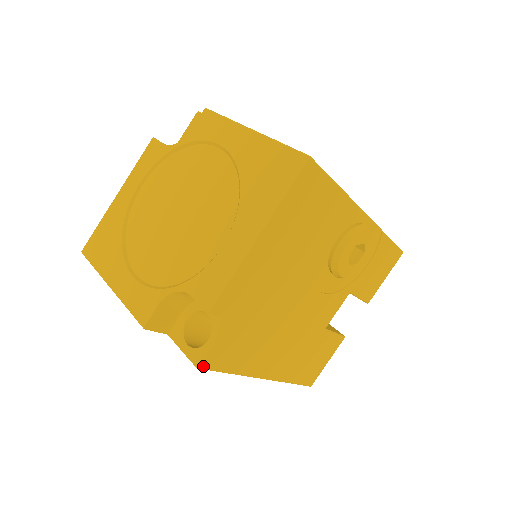
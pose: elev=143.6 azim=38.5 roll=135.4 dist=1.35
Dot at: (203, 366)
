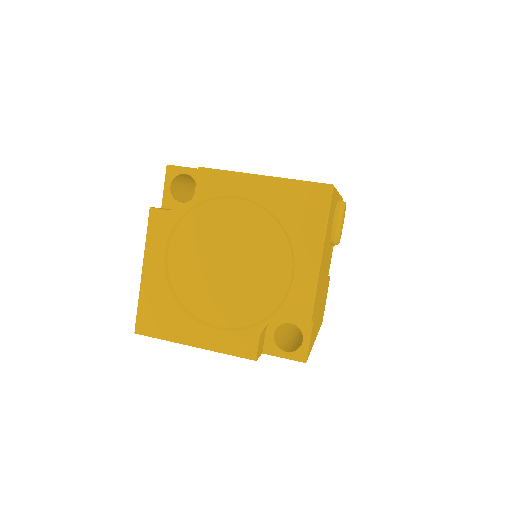
Dot at: (307, 359)
